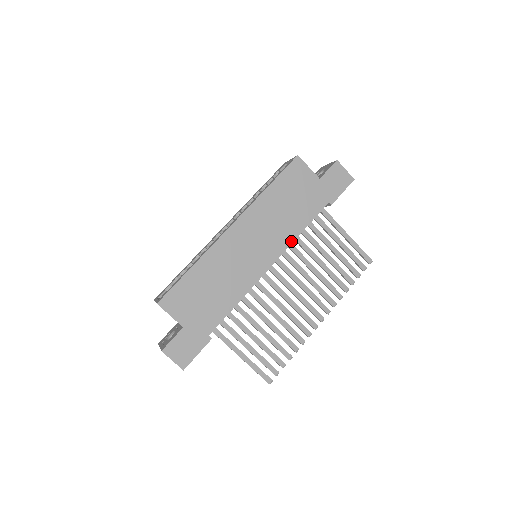
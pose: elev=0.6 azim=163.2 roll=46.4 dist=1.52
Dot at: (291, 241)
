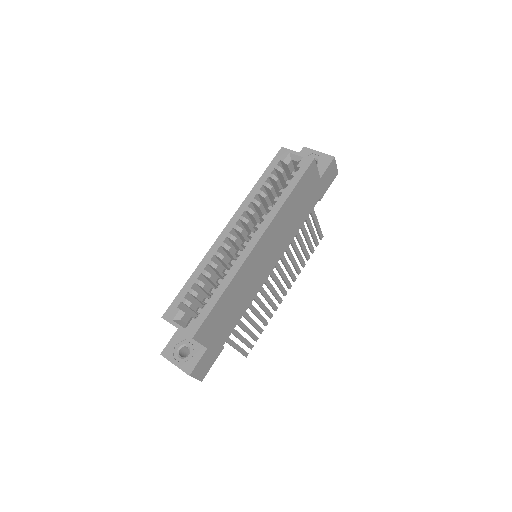
Dot at: (290, 242)
